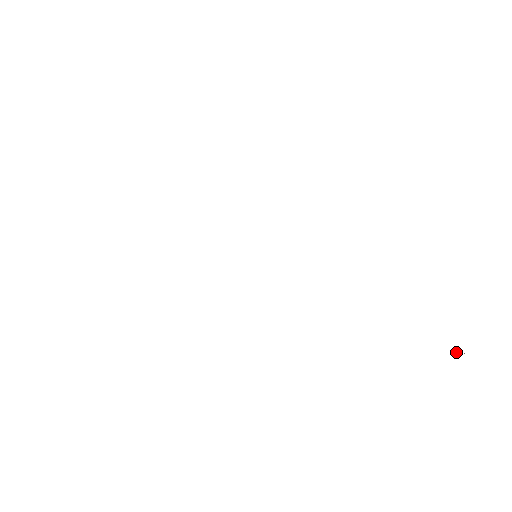
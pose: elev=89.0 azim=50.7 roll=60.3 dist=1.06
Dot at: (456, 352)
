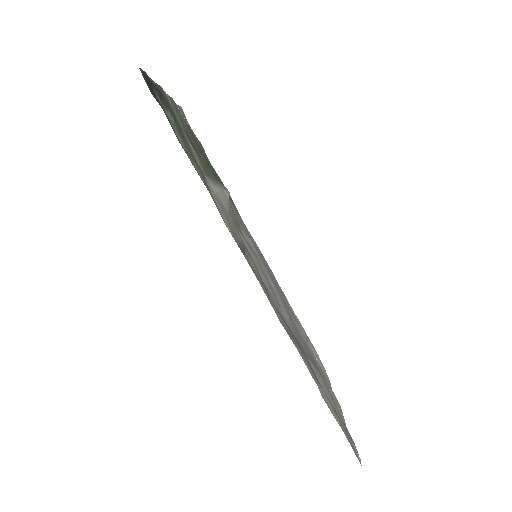
Dot at: (357, 451)
